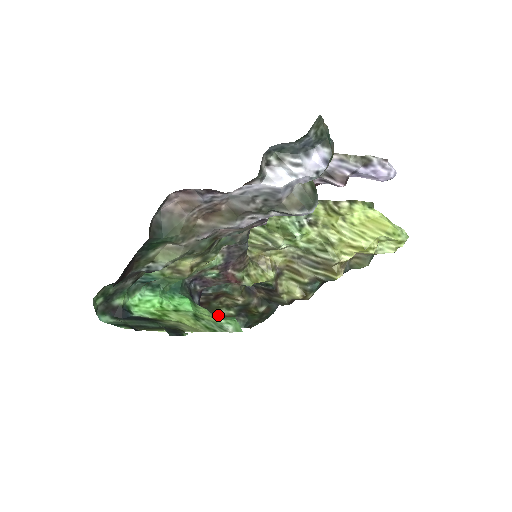
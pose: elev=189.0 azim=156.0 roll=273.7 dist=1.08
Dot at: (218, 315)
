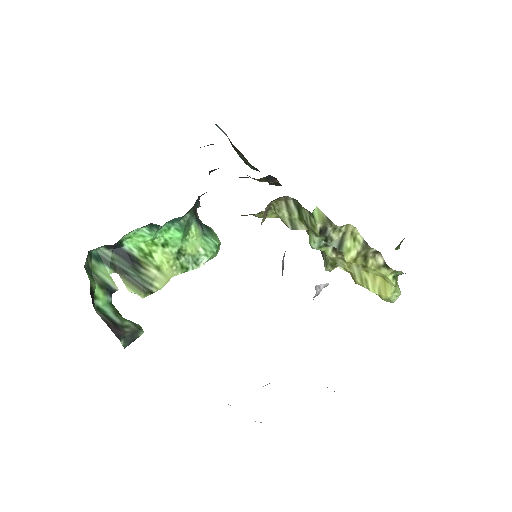
Dot at: occluded
